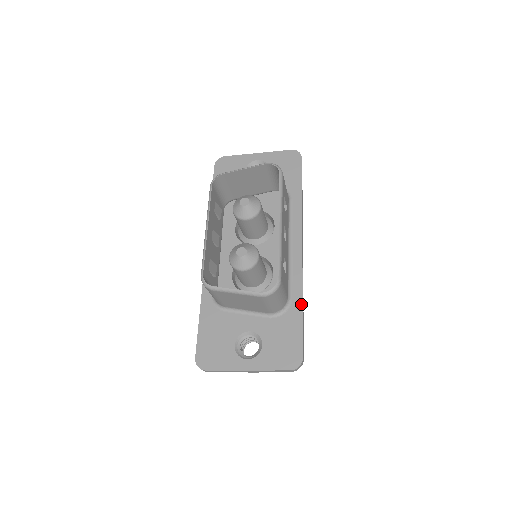
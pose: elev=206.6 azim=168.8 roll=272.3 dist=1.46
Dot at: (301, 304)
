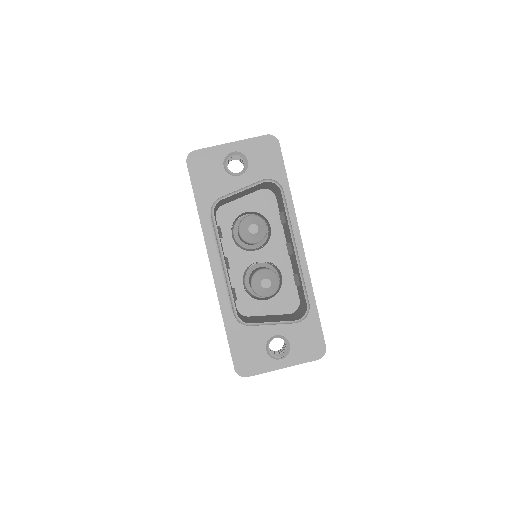
Dot at: (314, 302)
